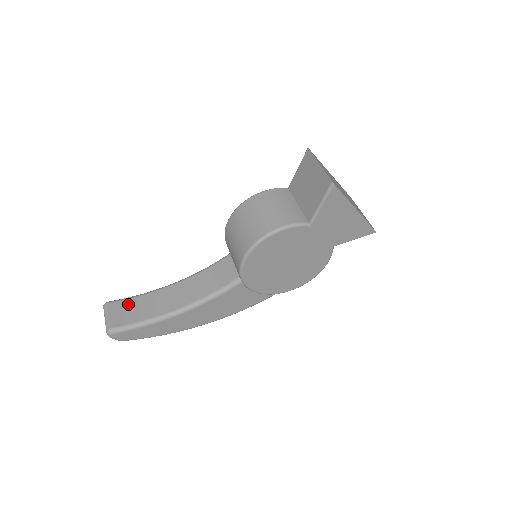
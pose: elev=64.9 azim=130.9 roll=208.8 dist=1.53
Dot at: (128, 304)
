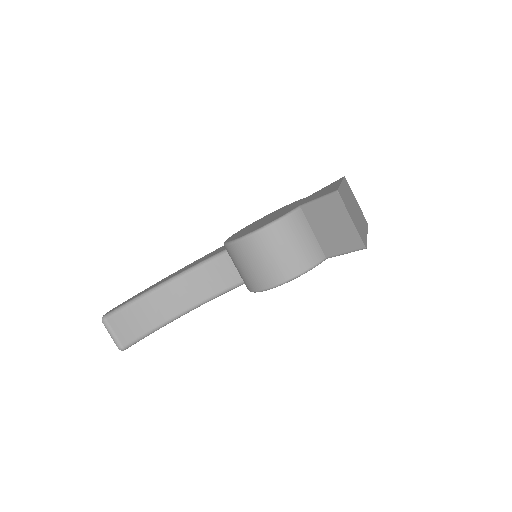
Dot at: (129, 315)
